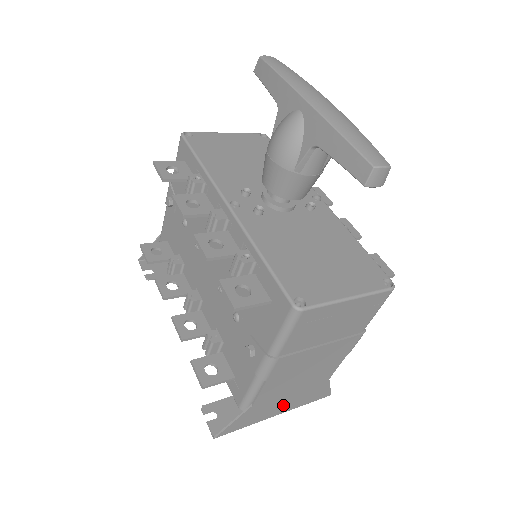
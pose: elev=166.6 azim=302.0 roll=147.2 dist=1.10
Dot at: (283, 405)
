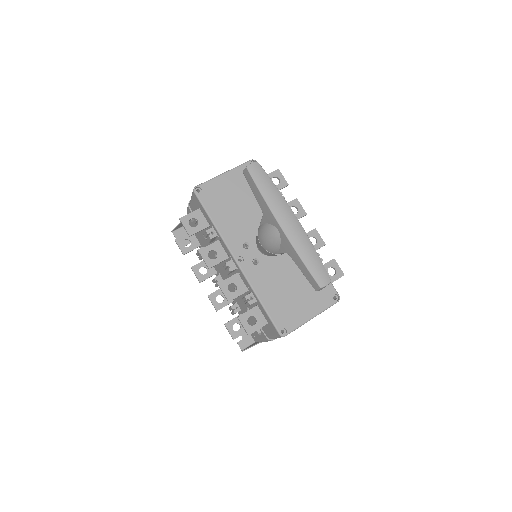
Dot at: occluded
